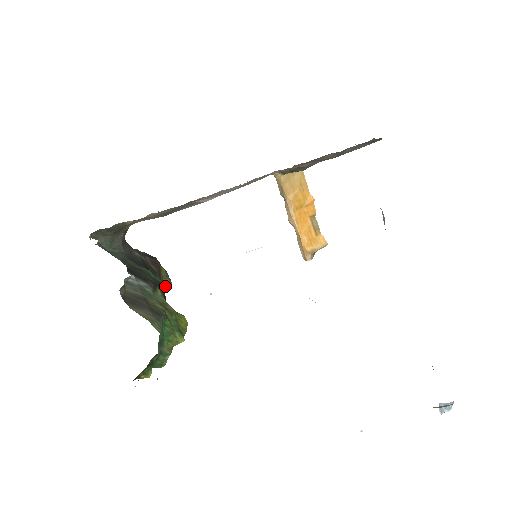
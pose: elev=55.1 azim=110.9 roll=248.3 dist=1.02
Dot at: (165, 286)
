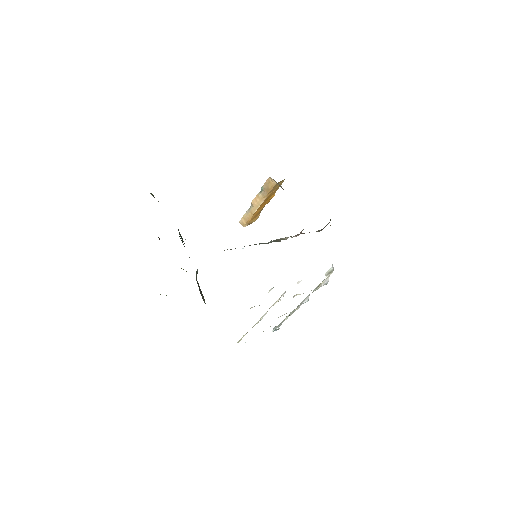
Dot at: occluded
